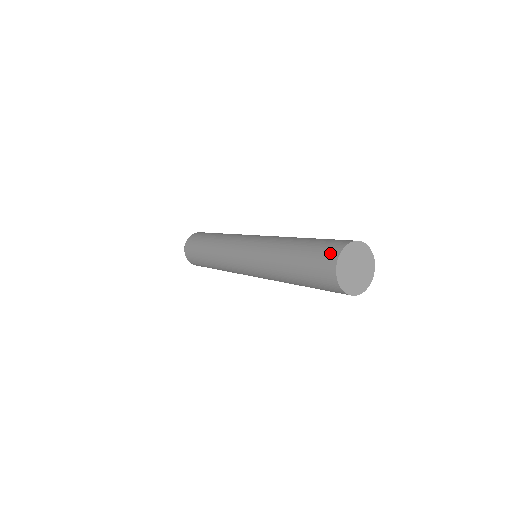
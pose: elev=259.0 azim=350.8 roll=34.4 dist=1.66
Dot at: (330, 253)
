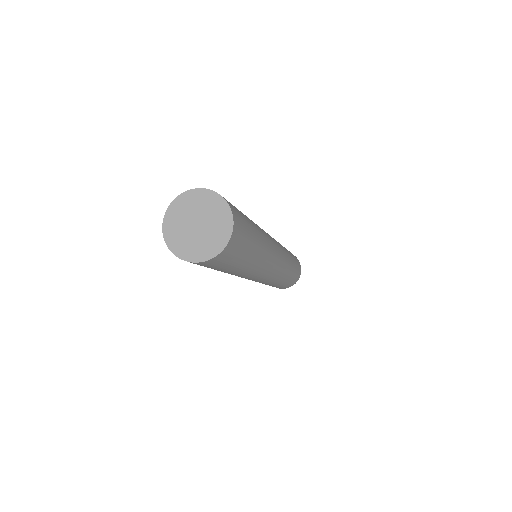
Dot at: occluded
